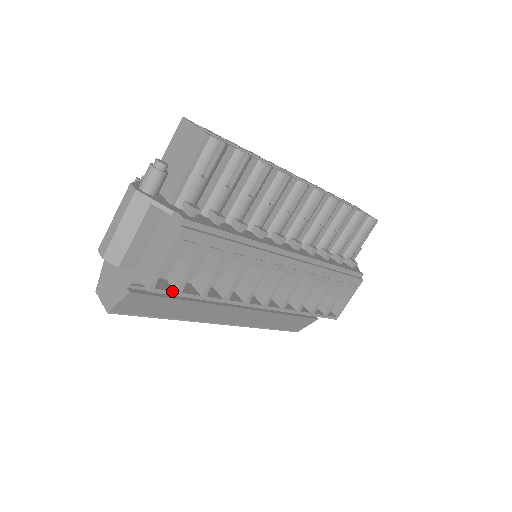
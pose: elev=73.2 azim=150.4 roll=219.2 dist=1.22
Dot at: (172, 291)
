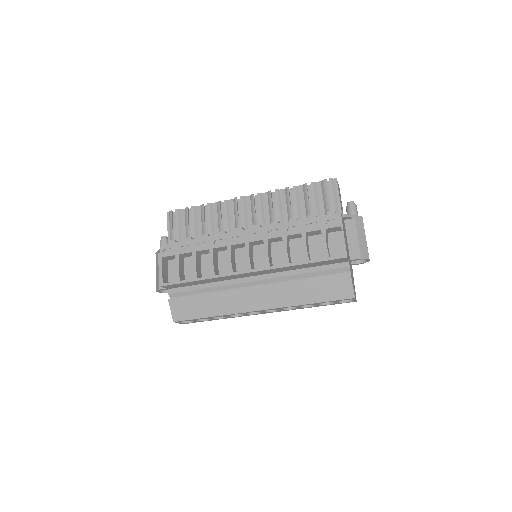
Dot at: (174, 282)
